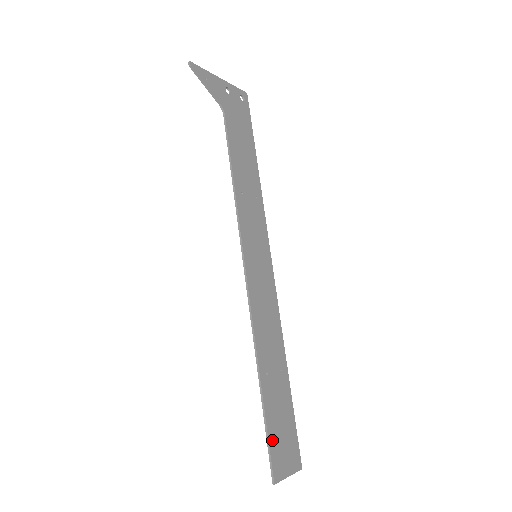
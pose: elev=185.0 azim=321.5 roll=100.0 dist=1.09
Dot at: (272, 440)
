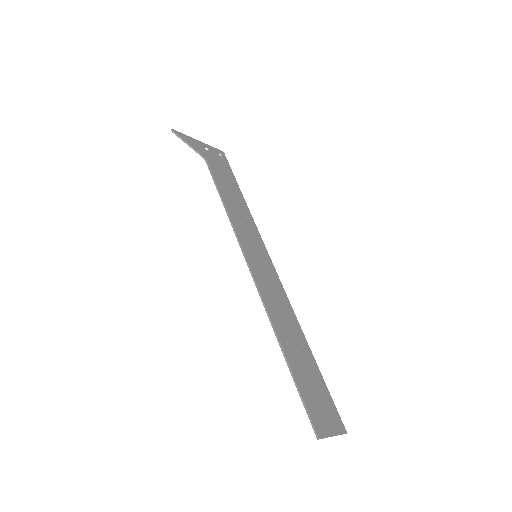
Dot at: (306, 399)
